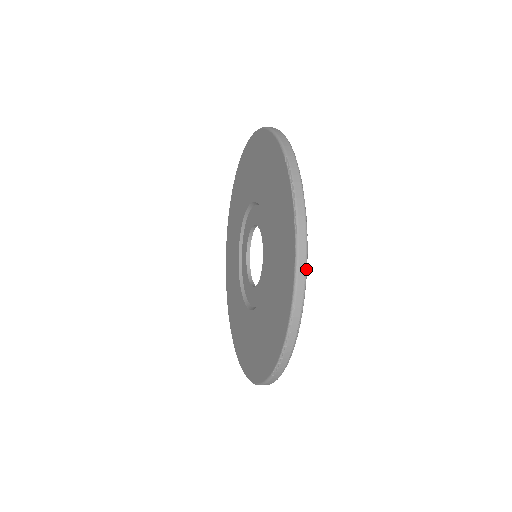
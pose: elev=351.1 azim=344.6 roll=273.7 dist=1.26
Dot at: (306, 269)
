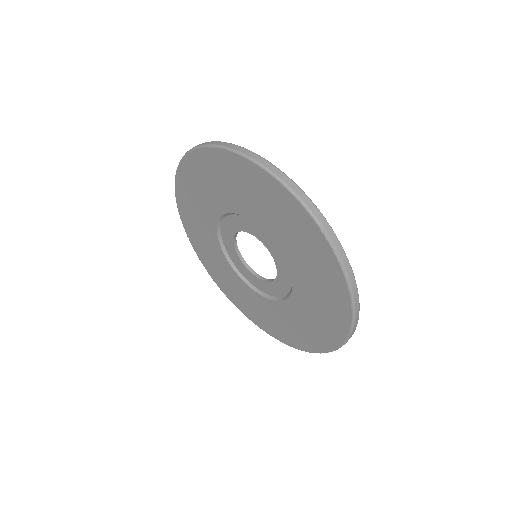
Dot at: occluded
